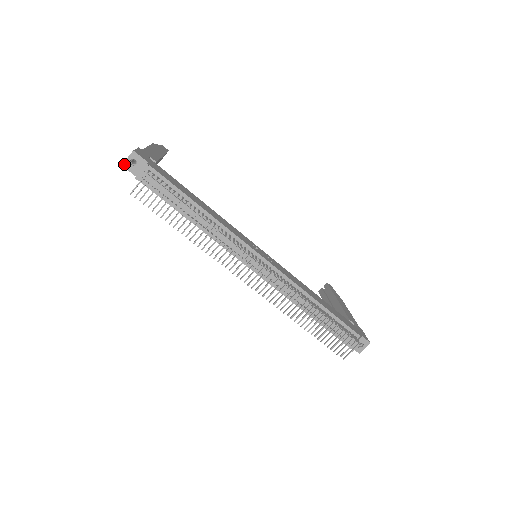
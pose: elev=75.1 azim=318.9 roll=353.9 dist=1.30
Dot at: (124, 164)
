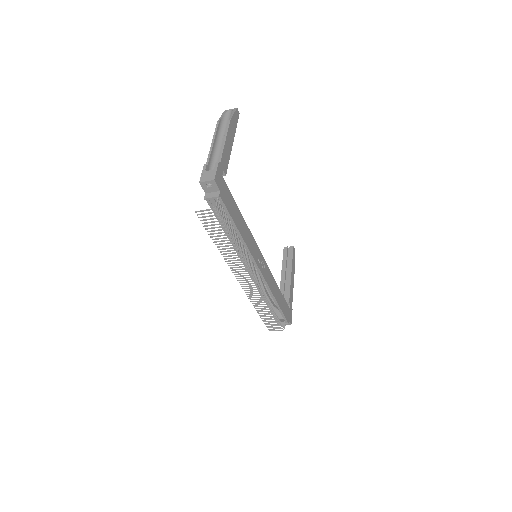
Dot at: (201, 183)
